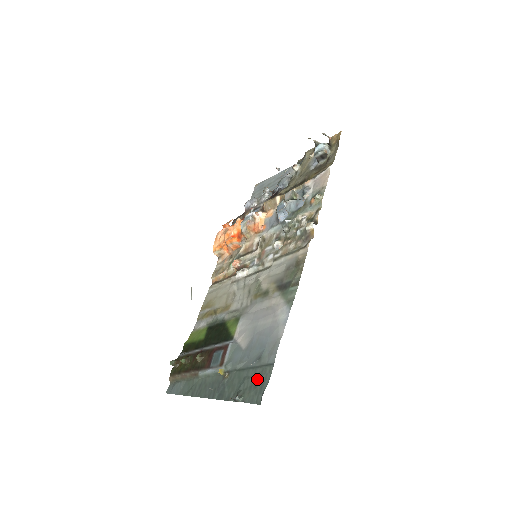
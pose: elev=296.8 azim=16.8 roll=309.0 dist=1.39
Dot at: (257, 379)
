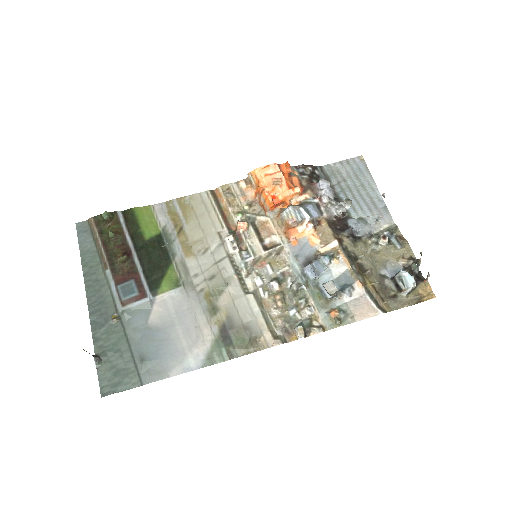
Dot at: (123, 371)
